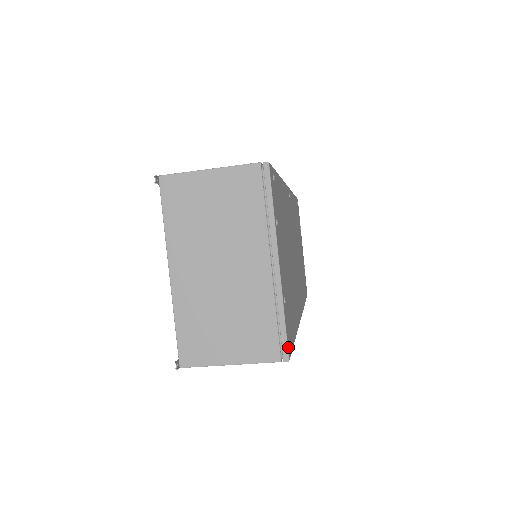
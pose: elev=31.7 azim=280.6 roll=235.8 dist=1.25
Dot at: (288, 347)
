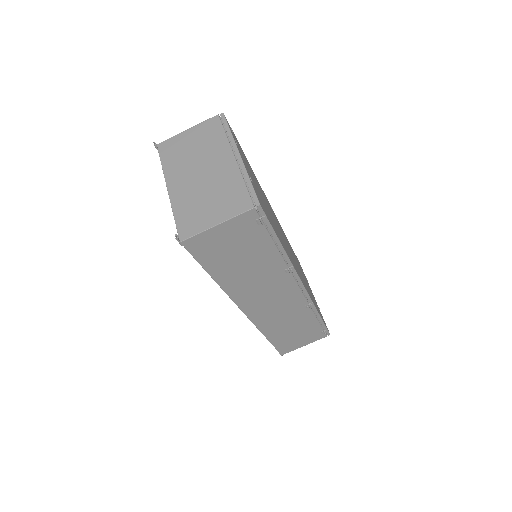
Dot at: (259, 200)
